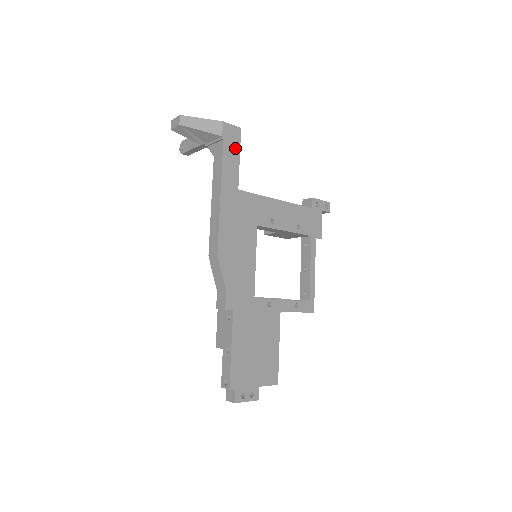
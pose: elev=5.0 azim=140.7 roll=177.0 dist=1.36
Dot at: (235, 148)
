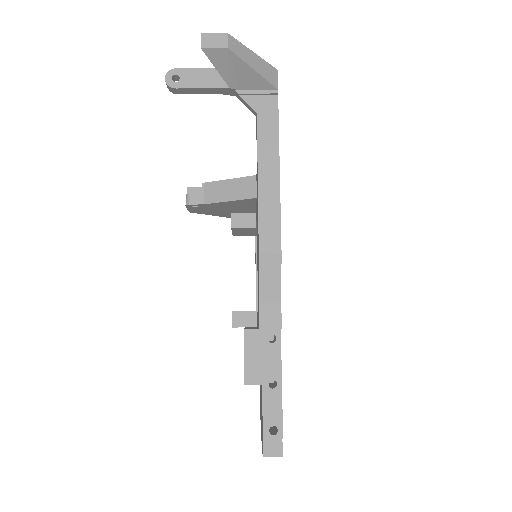
Dot at: occluded
